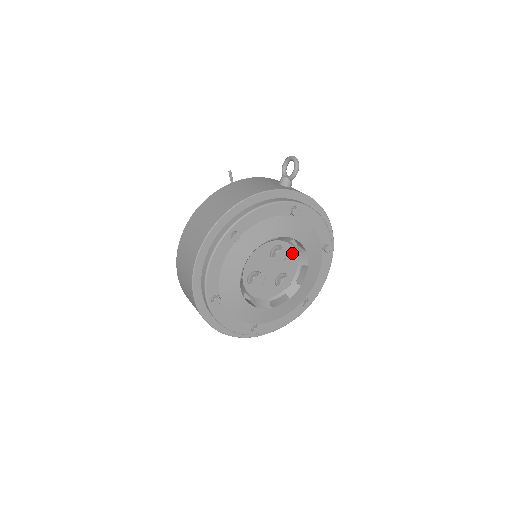
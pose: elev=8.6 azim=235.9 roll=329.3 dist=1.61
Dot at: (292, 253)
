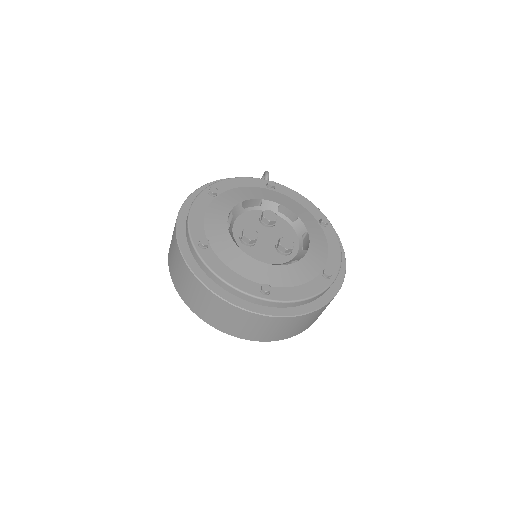
Dot at: (286, 226)
